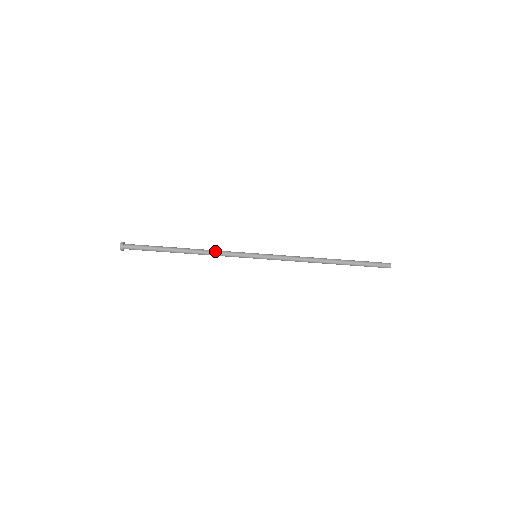
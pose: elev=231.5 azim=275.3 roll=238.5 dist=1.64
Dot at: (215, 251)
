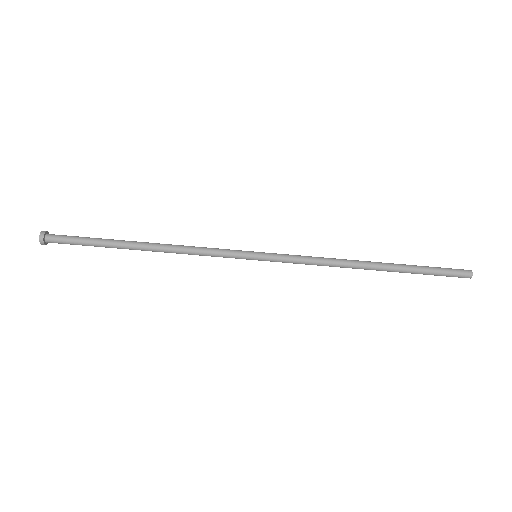
Dot at: (191, 246)
